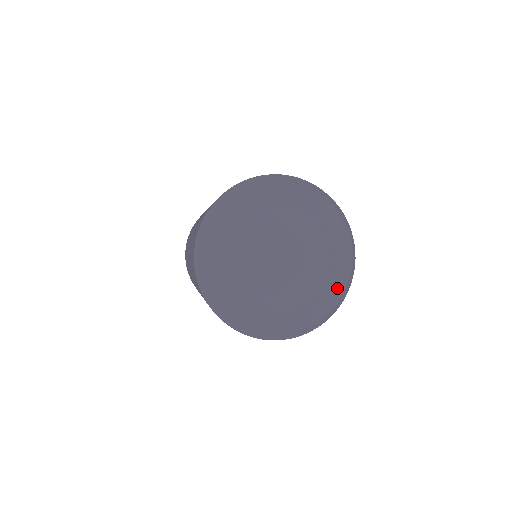
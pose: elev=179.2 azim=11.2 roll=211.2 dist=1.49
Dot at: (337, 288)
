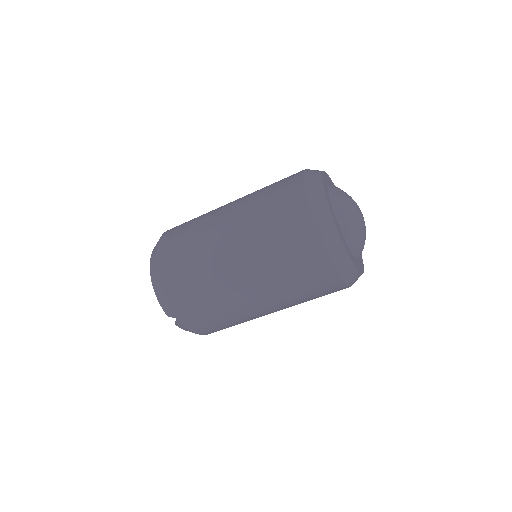
Dot at: occluded
